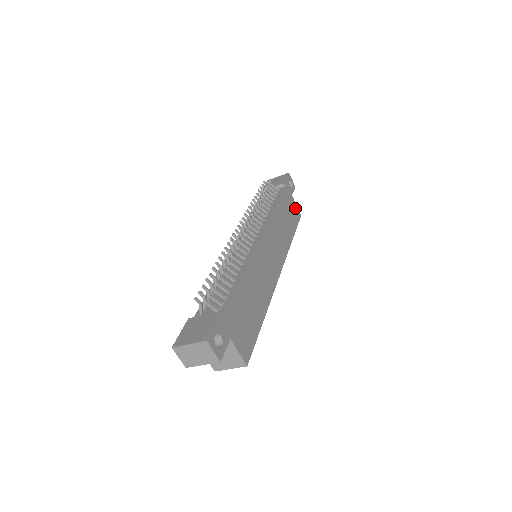
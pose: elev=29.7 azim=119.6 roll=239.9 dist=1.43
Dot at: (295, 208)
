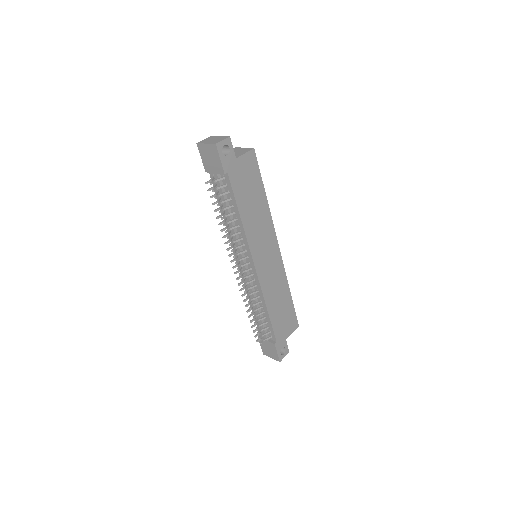
Dot at: (247, 161)
